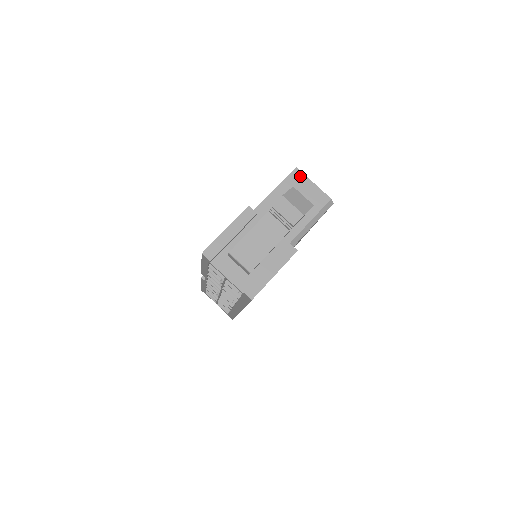
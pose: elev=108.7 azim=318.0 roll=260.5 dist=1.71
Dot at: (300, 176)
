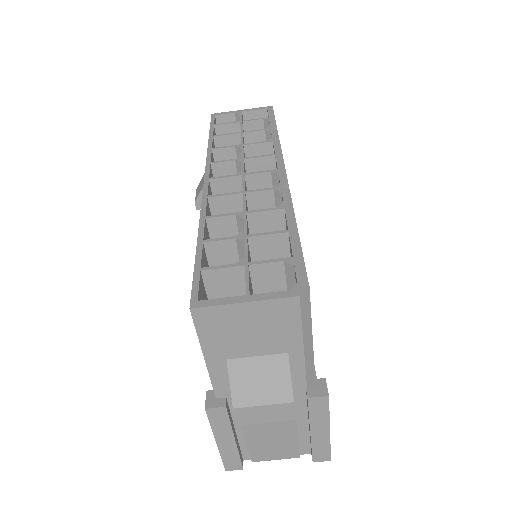
Dot at: (212, 314)
